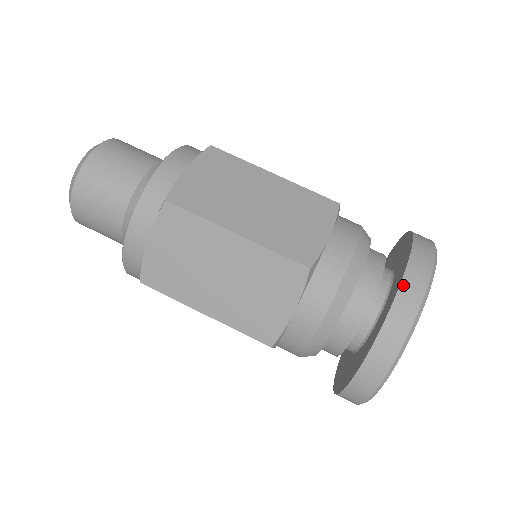
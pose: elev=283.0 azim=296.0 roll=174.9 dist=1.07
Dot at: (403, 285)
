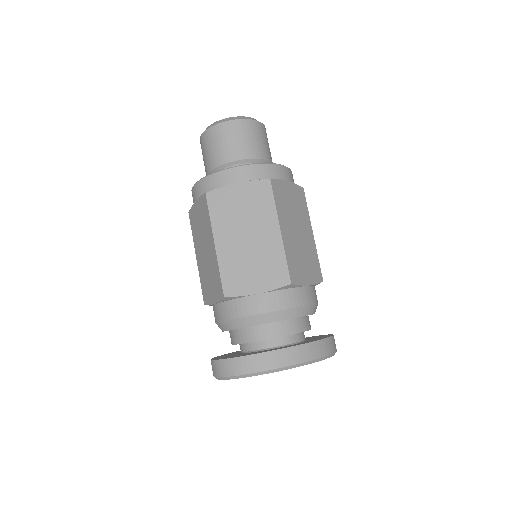
Dot at: (313, 343)
